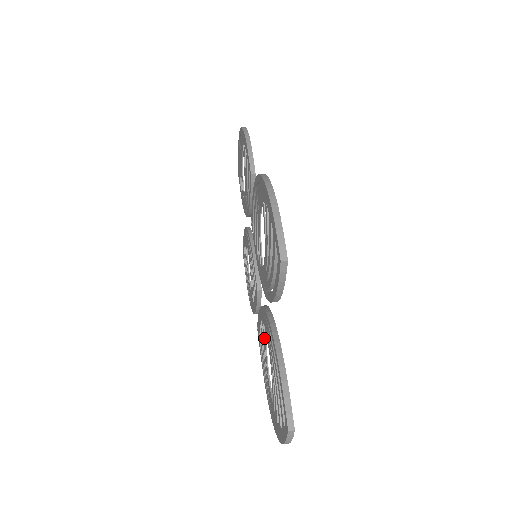
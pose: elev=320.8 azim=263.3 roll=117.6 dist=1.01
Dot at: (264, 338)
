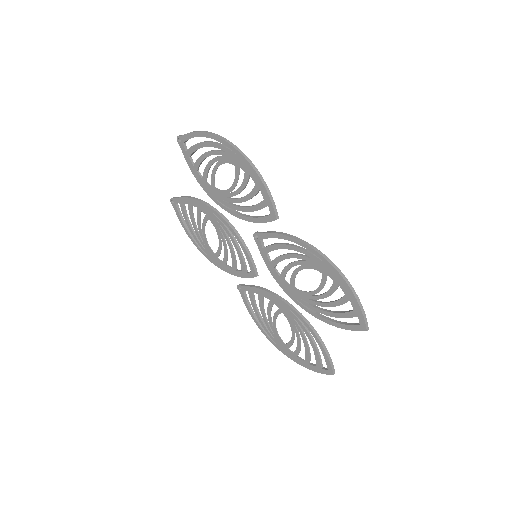
Dot at: (271, 309)
